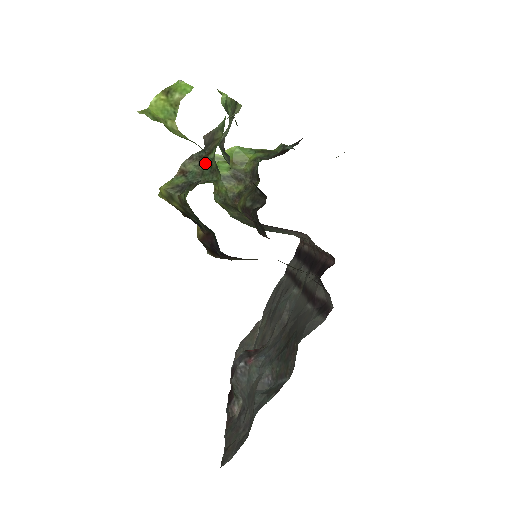
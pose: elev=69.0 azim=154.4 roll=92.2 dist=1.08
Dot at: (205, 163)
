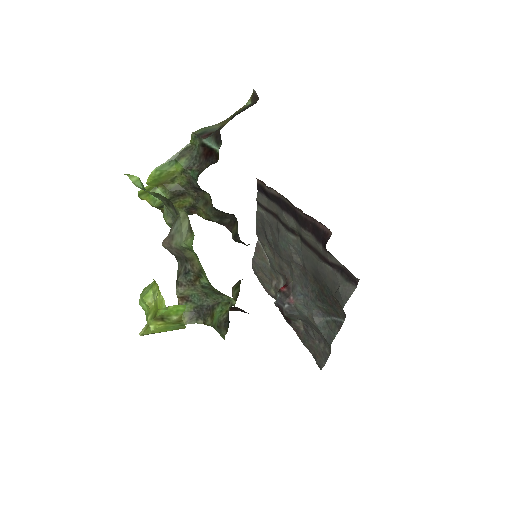
Dot at: (202, 287)
